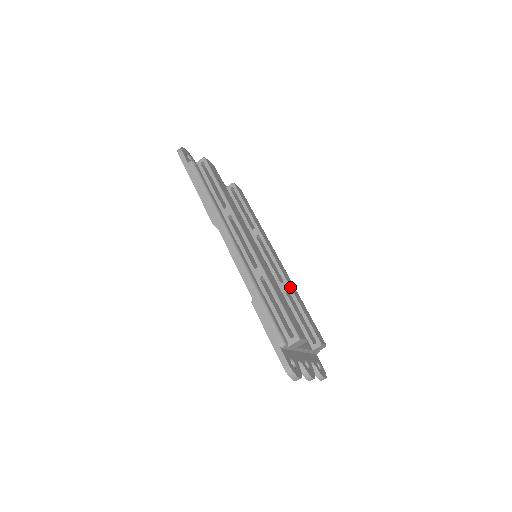
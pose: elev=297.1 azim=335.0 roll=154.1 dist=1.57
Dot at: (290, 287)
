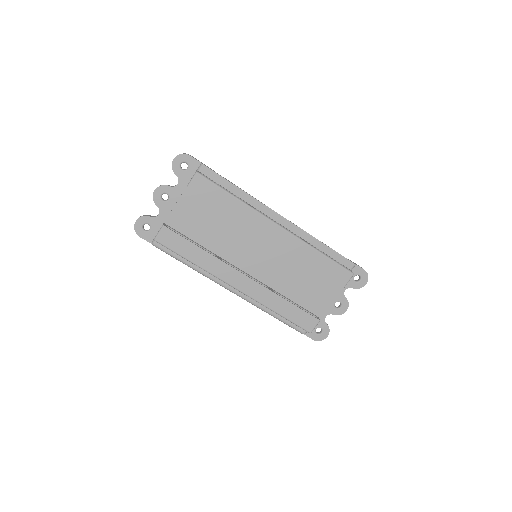
Dot at: (298, 258)
